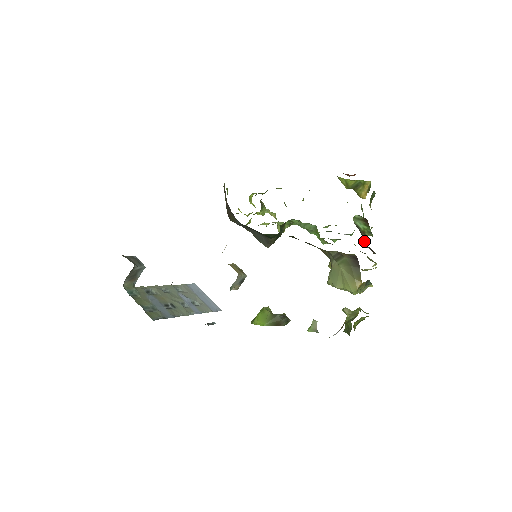
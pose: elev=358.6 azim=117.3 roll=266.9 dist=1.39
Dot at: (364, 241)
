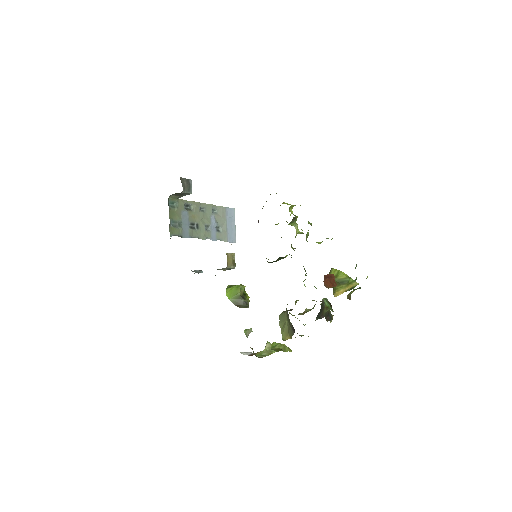
Dot at: (318, 315)
